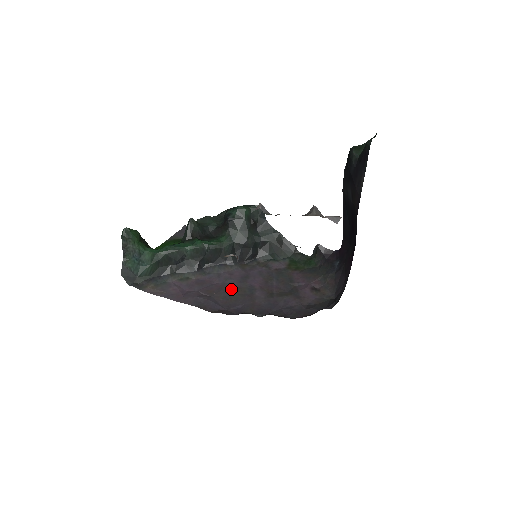
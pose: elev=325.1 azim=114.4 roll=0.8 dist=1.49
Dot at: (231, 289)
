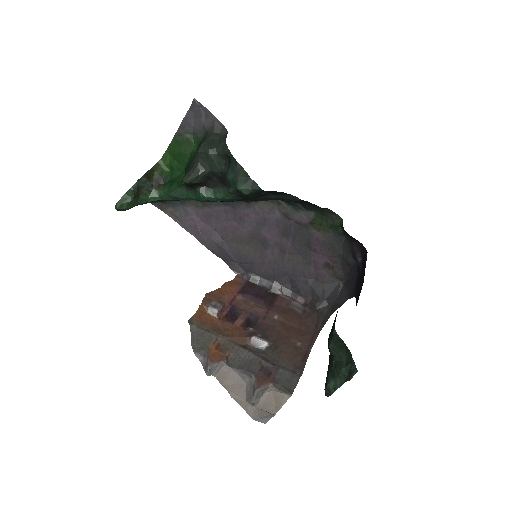
Dot at: (244, 237)
